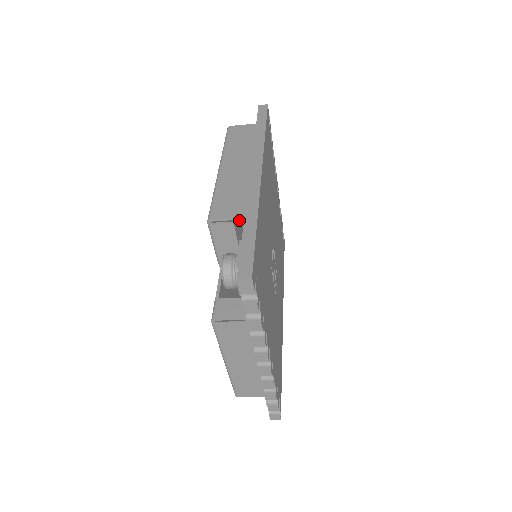
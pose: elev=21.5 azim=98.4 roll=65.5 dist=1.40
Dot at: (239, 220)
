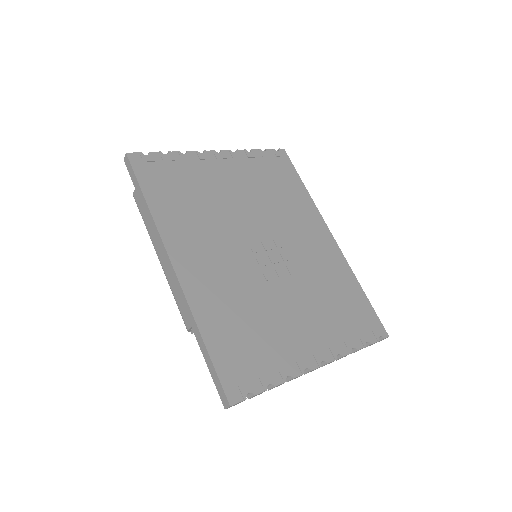
Dot at: occluded
